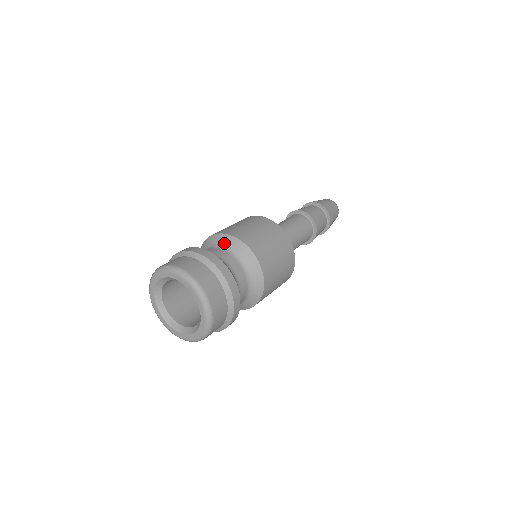
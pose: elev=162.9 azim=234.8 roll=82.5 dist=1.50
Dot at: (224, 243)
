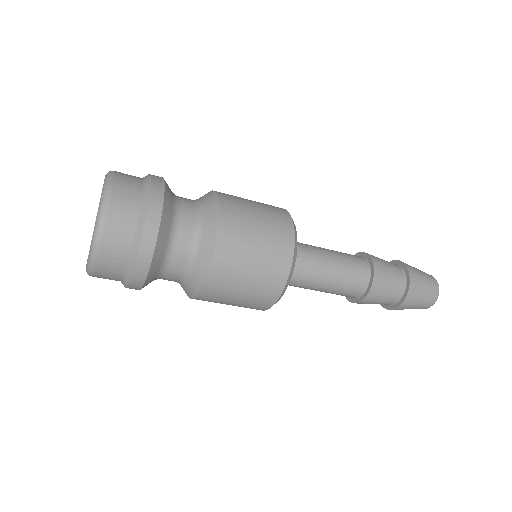
Dot at: occluded
